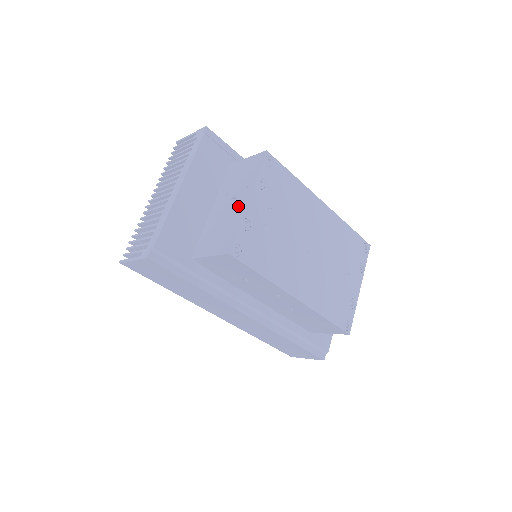
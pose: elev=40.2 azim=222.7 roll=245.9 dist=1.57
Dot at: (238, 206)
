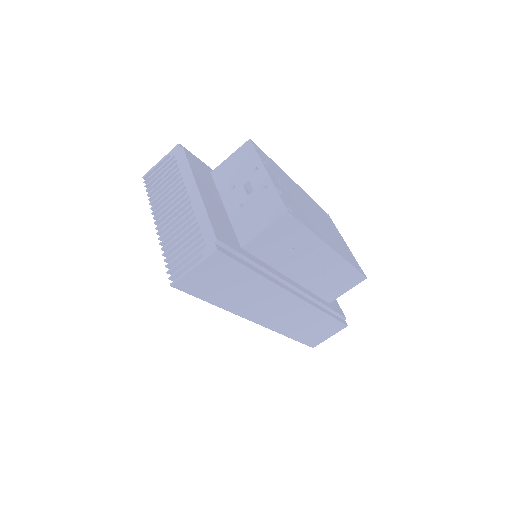
Dot at: (260, 183)
